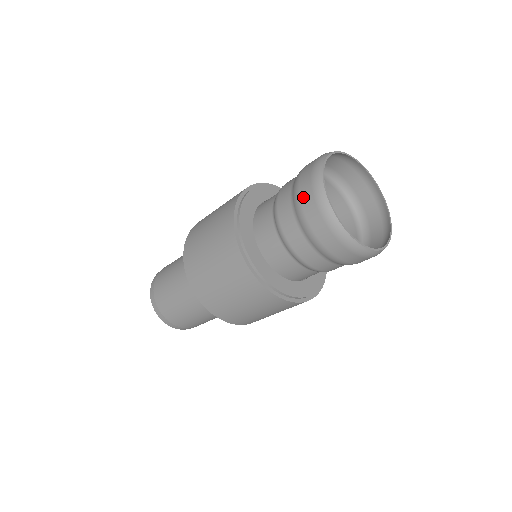
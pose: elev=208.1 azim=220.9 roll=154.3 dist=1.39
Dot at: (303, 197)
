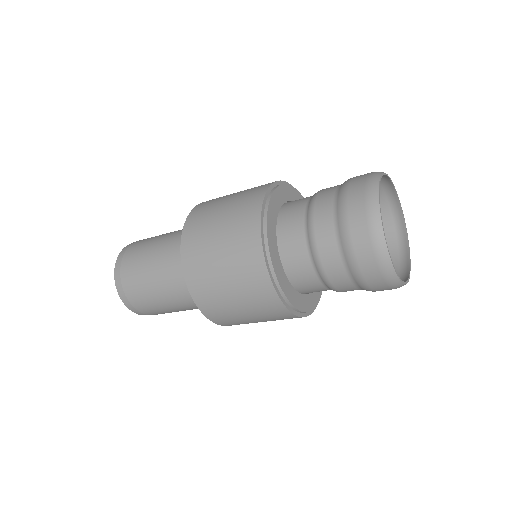
Dot at: (358, 247)
